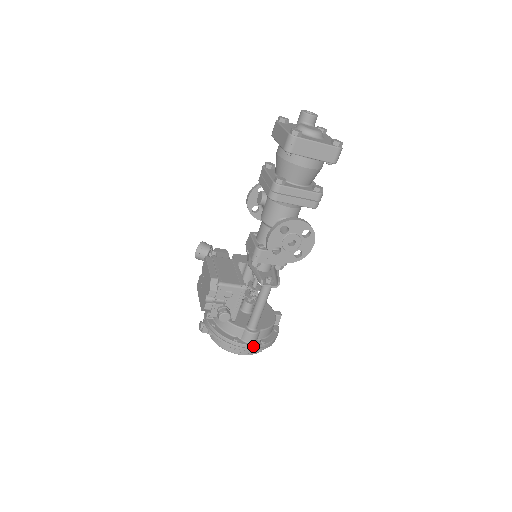
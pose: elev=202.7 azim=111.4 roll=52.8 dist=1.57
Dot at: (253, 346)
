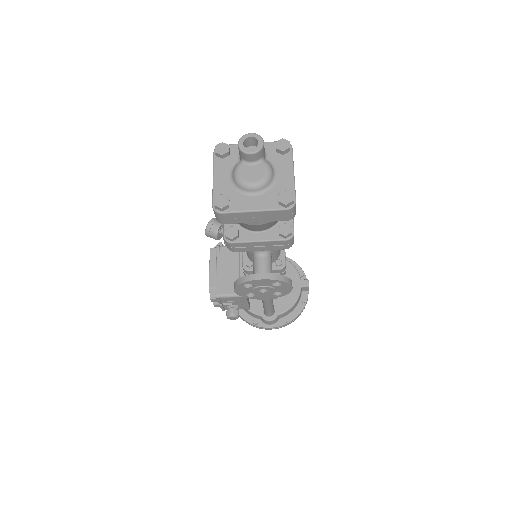
Dot at: (273, 327)
